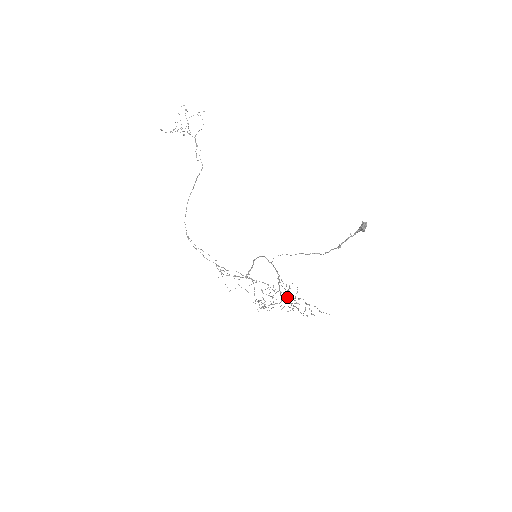
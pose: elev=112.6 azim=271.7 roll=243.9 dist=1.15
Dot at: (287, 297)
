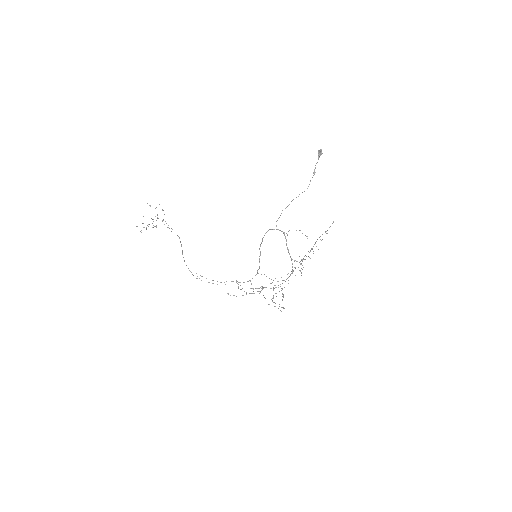
Dot at: occluded
